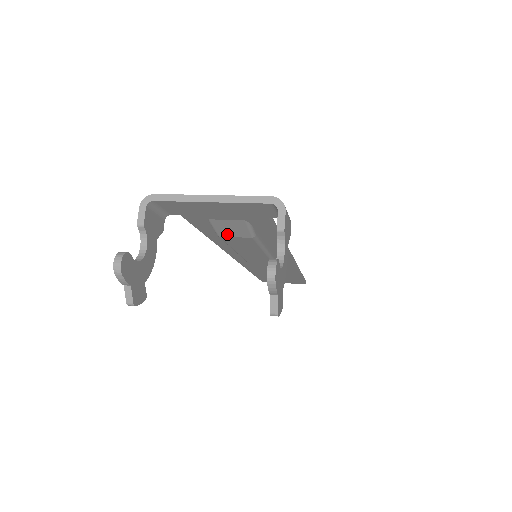
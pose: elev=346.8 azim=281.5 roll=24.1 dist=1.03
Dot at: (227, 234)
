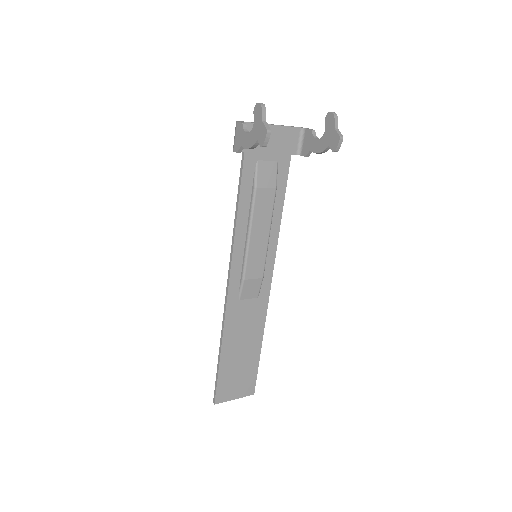
Dot at: (262, 184)
